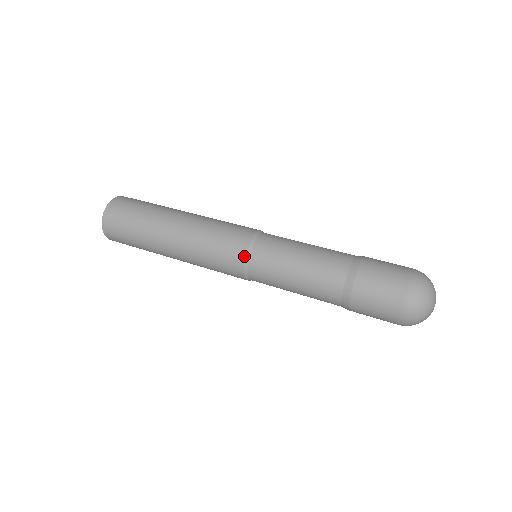
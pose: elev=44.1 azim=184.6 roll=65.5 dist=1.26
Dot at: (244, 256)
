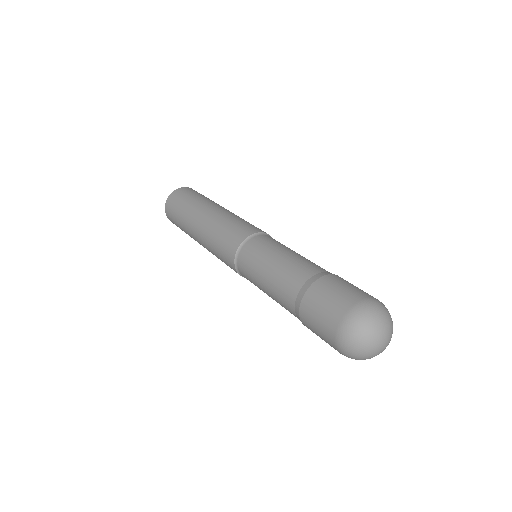
Dot at: (251, 234)
